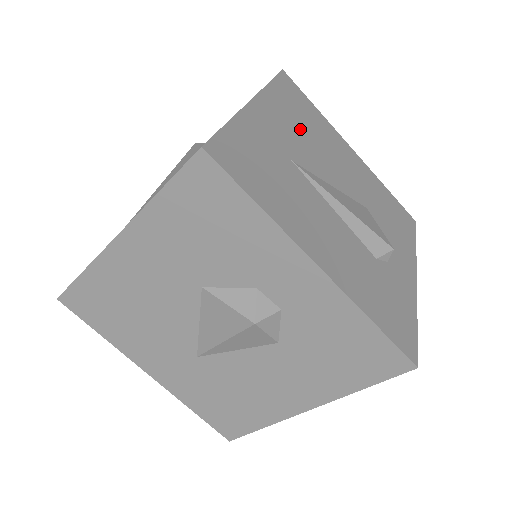
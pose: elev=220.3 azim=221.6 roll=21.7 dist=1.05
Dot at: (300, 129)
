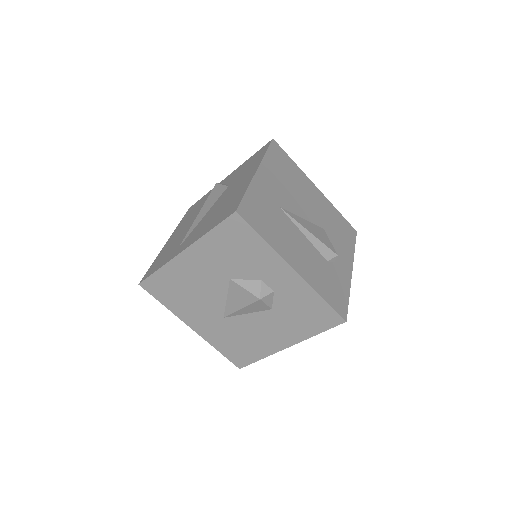
Dot at: (284, 182)
